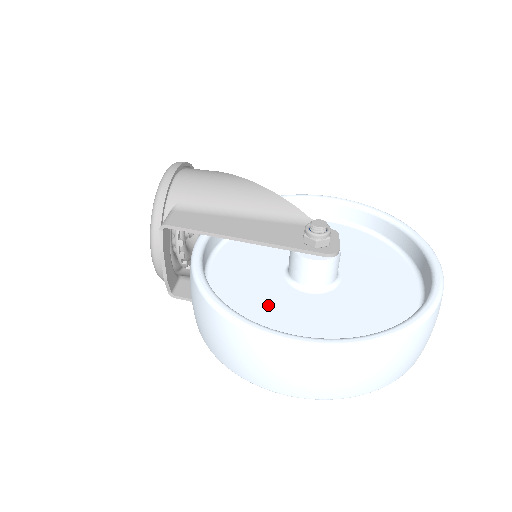
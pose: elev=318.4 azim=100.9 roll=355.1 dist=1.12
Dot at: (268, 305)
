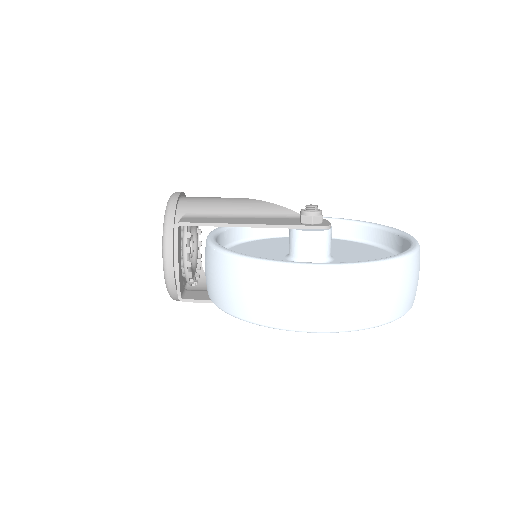
Dot at: occluded
